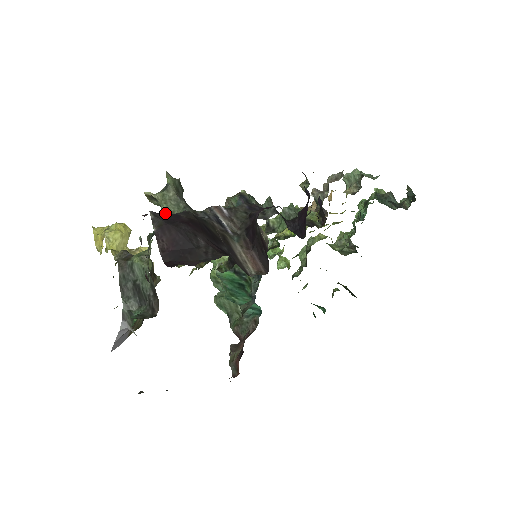
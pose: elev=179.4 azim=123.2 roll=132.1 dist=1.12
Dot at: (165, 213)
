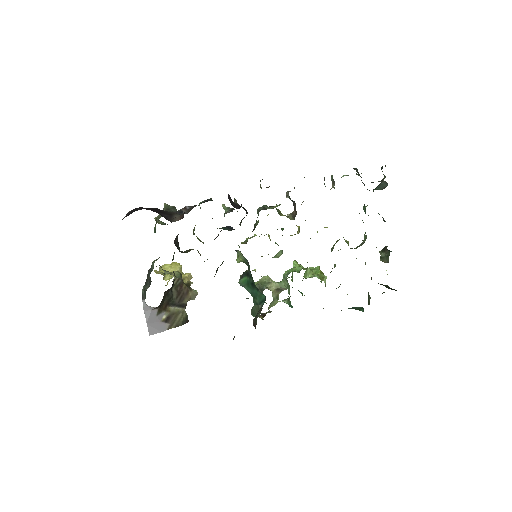
Dot at: (157, 221)
